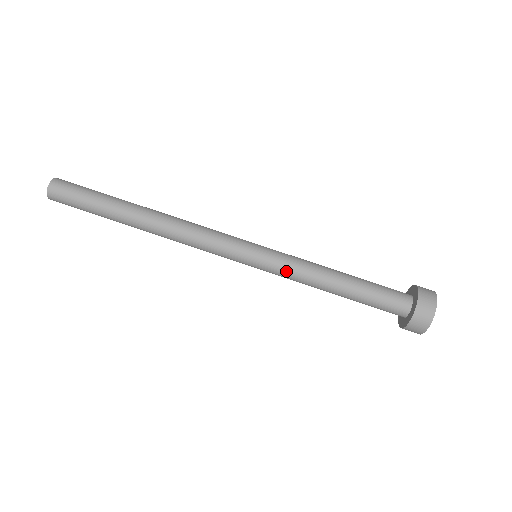
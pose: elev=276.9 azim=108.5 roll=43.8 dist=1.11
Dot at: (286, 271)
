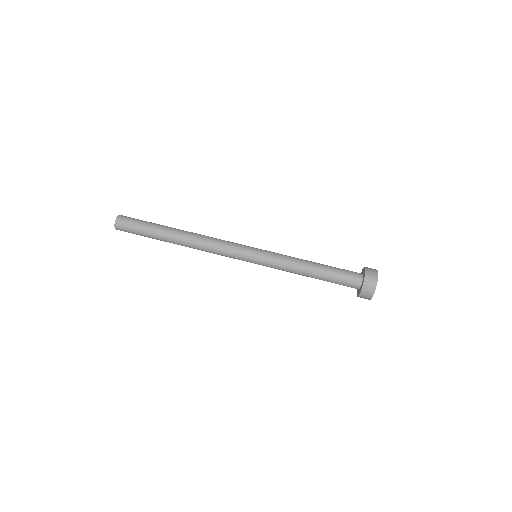
Dot at: (277, 263)
